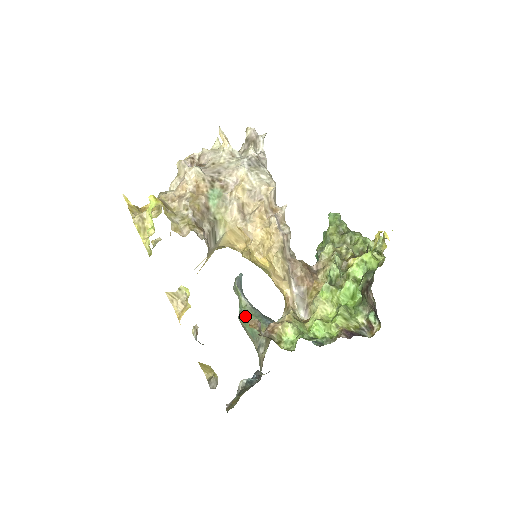
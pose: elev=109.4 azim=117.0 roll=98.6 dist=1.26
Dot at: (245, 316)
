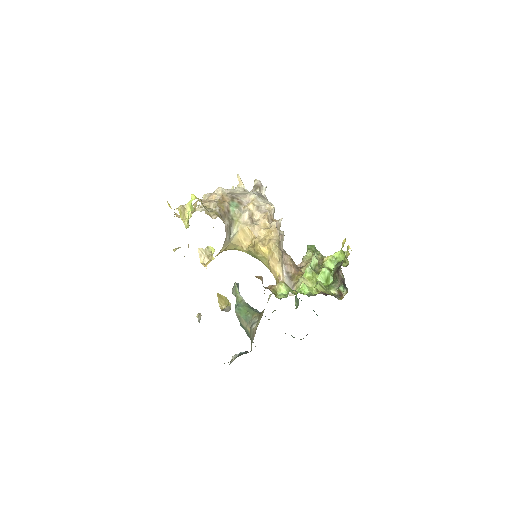
Dot at: (241, 307)
